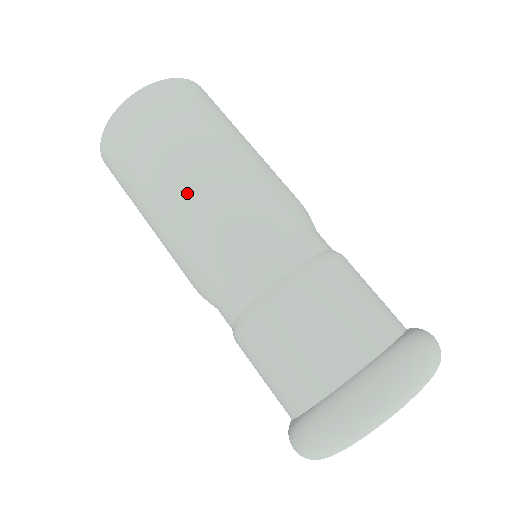
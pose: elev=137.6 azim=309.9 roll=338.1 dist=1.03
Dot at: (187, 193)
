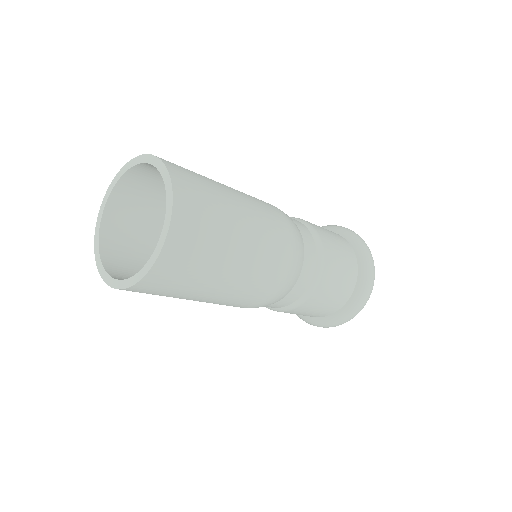
Dot at: (239, 291)
